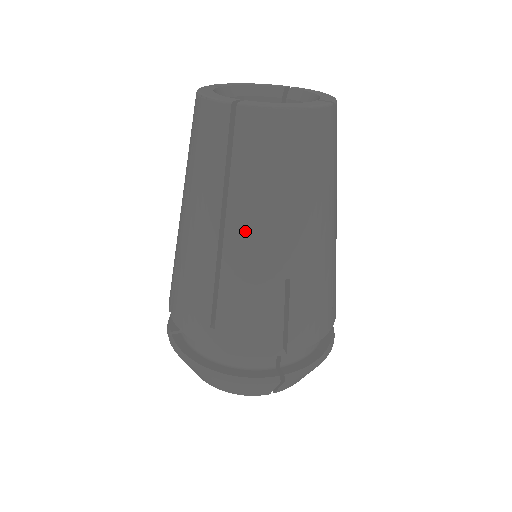
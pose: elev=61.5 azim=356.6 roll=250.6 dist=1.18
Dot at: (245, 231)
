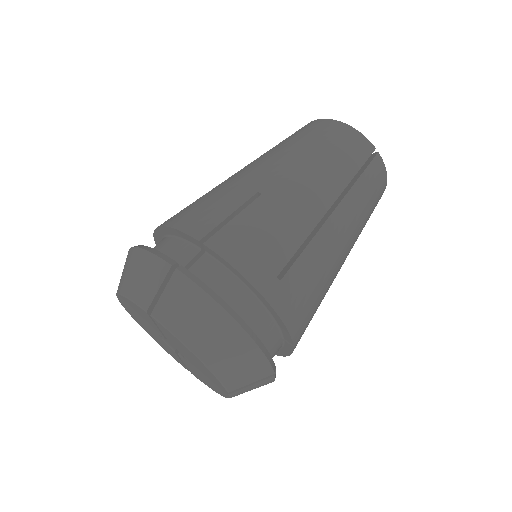
Dot at: (260, 162)
